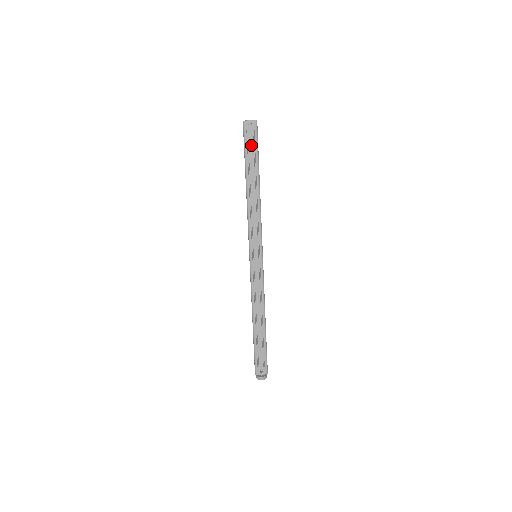
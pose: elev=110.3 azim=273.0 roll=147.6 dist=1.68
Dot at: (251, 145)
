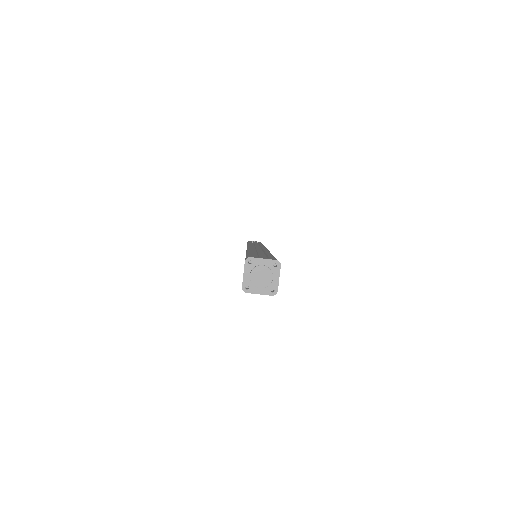
Dot at: occluded
